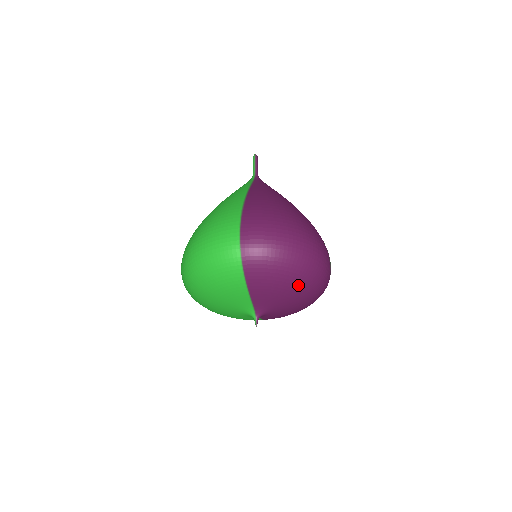
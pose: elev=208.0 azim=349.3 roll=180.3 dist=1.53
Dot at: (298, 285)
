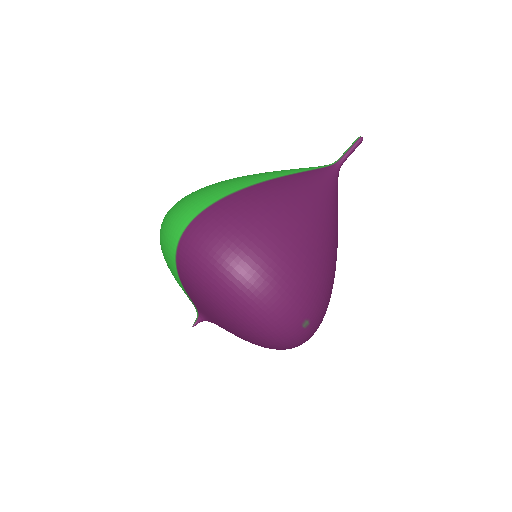
Dot at: (230, 318)
